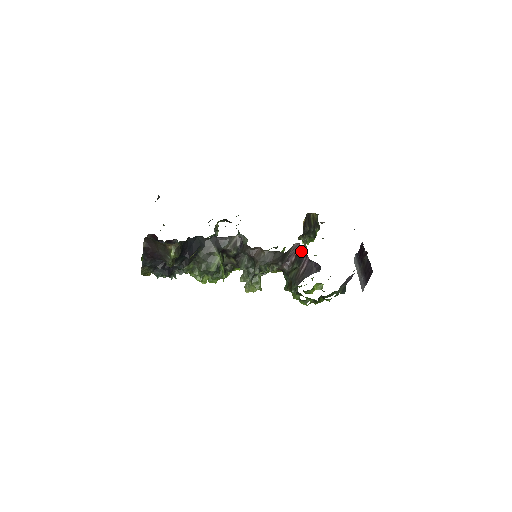
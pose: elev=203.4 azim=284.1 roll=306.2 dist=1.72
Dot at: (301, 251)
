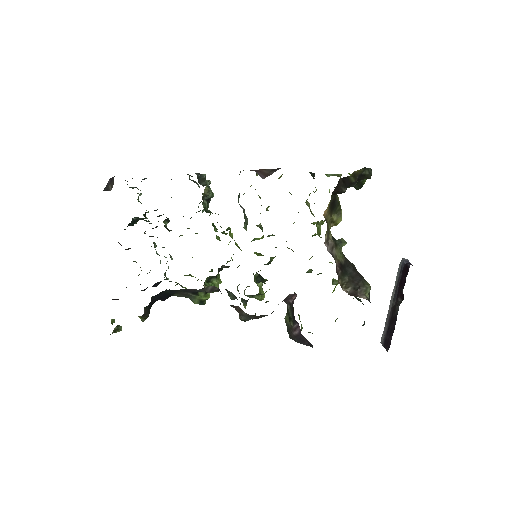
Dot at: occluded
